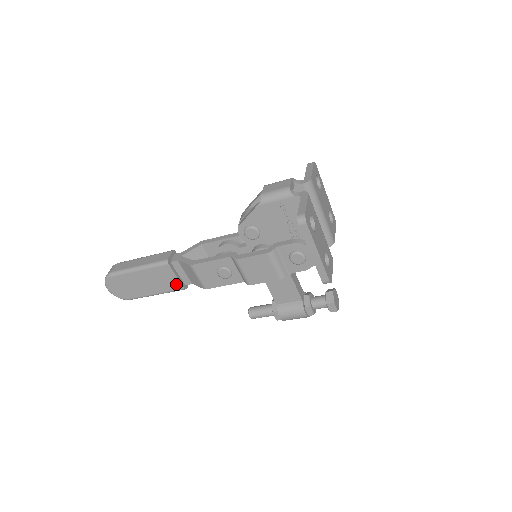
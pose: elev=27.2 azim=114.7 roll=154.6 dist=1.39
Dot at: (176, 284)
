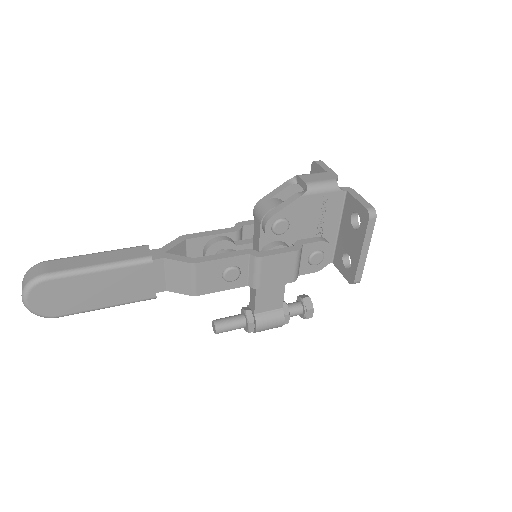
Dot at: (148, 291)
